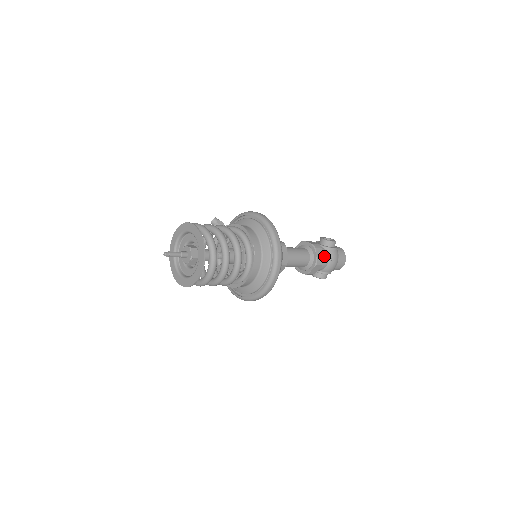
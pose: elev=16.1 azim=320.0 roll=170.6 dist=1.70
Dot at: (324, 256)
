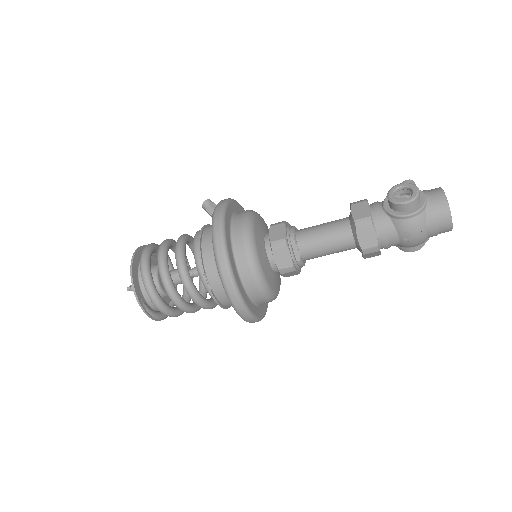
Dot at: (383, 234)
